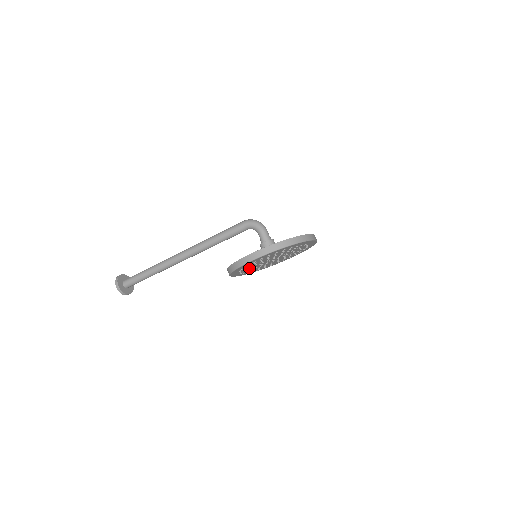
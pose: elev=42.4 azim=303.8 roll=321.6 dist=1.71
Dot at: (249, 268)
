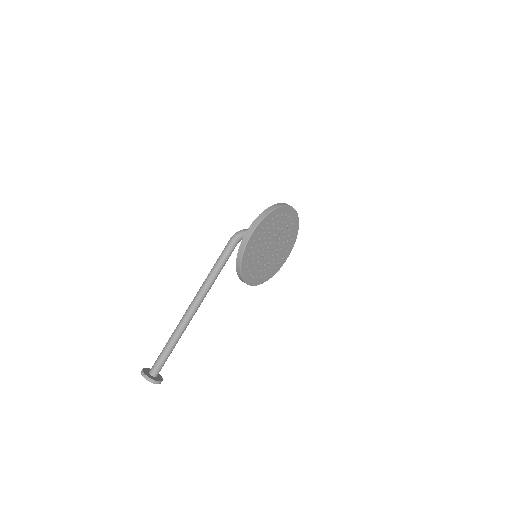
Dot at: (255, 263)
